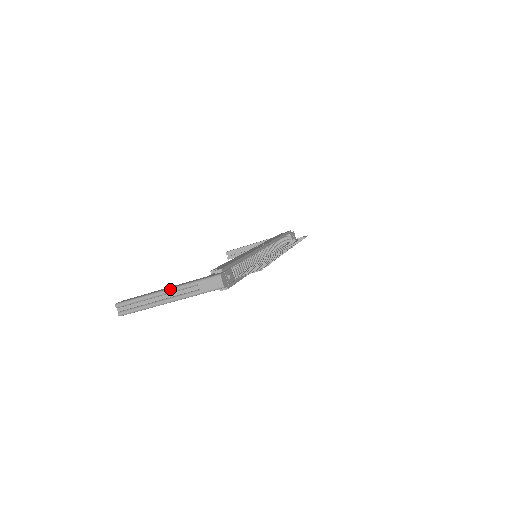
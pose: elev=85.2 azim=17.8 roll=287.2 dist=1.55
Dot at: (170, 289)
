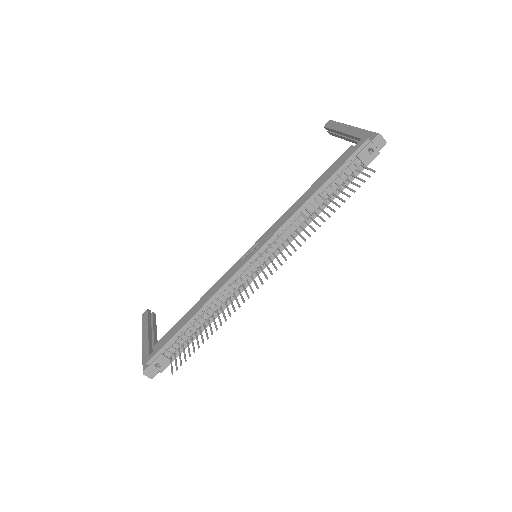
Dot at: (142, 344)
